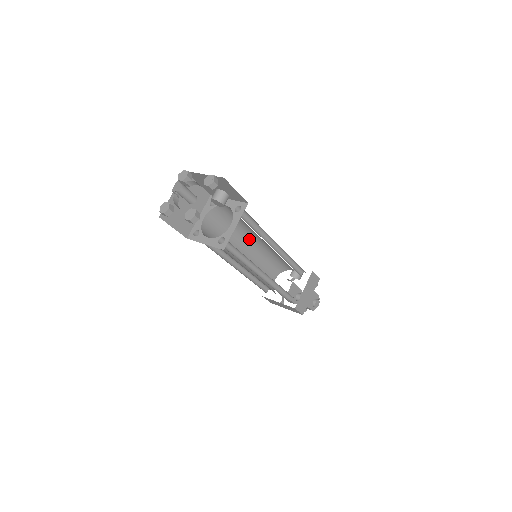
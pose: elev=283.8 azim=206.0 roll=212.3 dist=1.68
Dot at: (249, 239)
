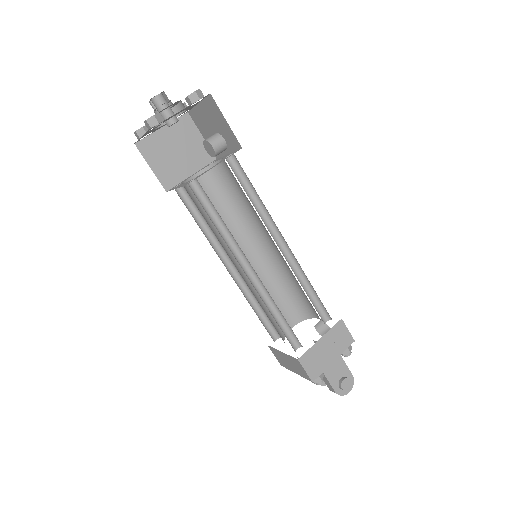
Dot at: (256, 237)
